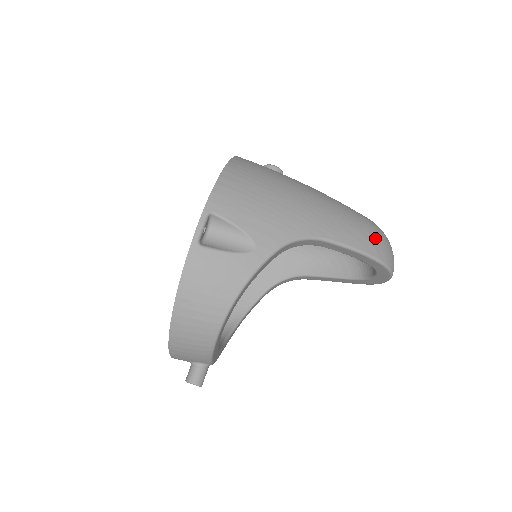
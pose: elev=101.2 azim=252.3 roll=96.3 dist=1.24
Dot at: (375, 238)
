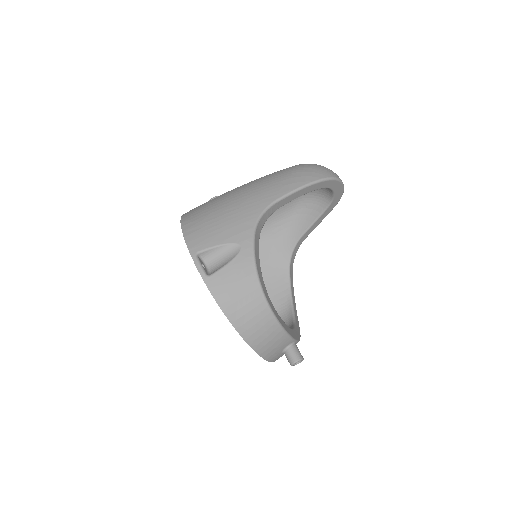
Dot at: (305, 171)
